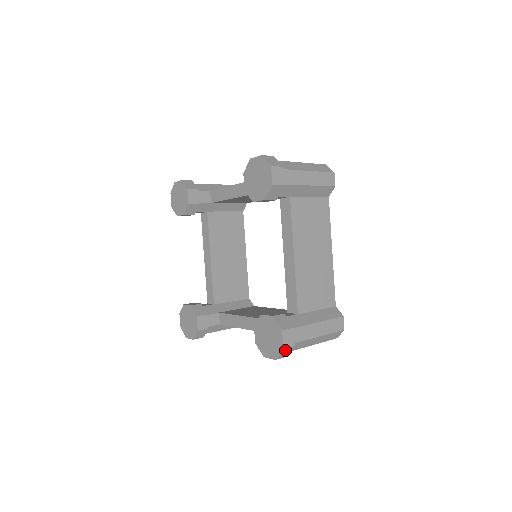
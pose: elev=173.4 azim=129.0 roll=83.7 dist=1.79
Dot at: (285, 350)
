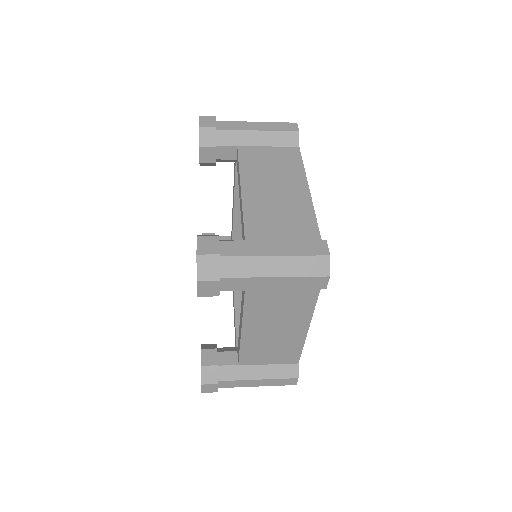
Dot at: (204, 260)
